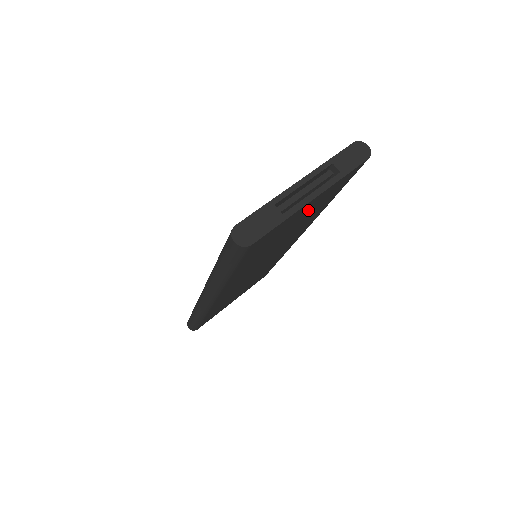
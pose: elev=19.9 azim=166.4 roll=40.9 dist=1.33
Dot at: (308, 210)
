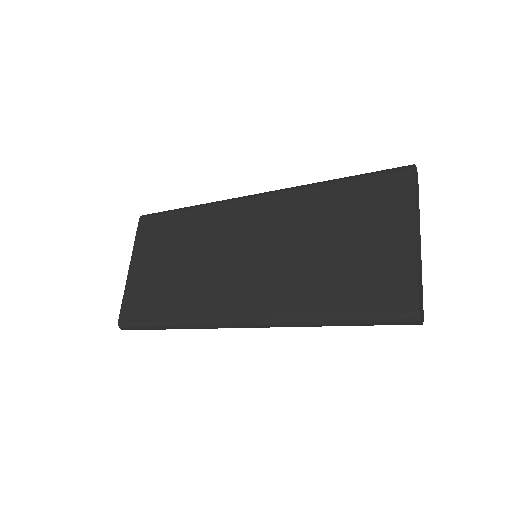
Dot at: occluded
